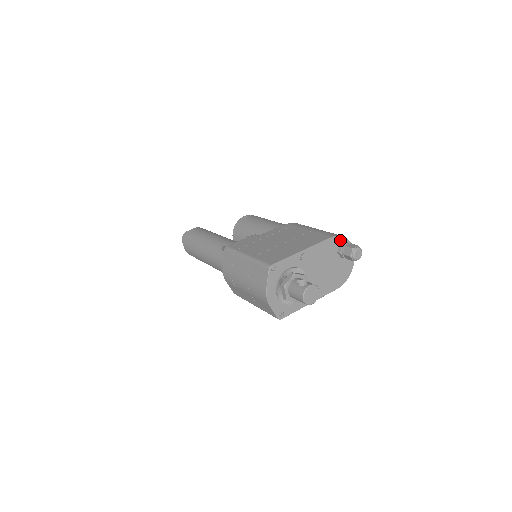
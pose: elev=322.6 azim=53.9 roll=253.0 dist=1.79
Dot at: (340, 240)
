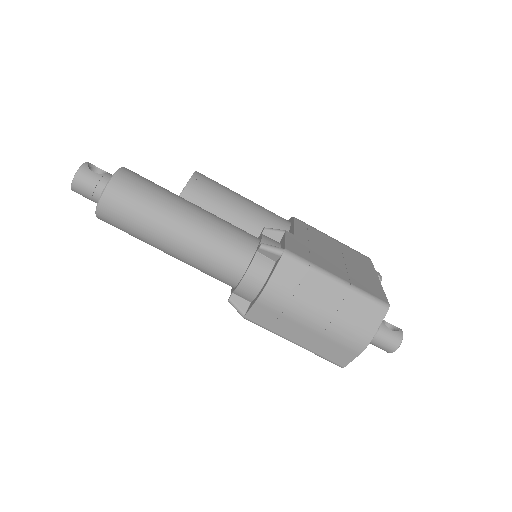
Dot at: occluded
